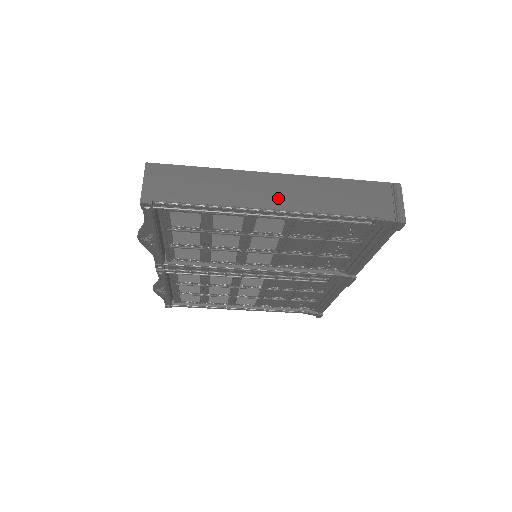
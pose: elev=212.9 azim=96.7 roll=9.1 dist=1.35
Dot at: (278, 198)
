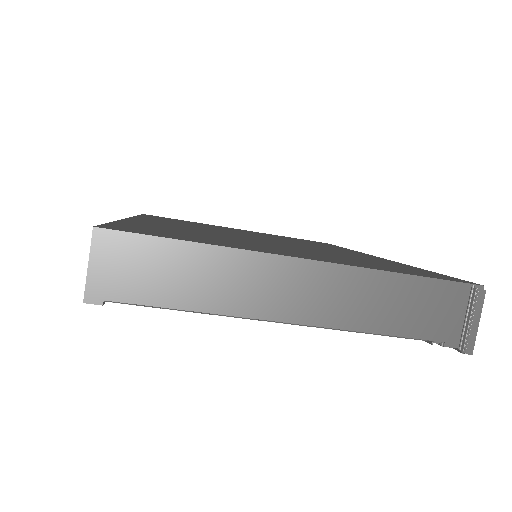
Dot at: (300, 304)
